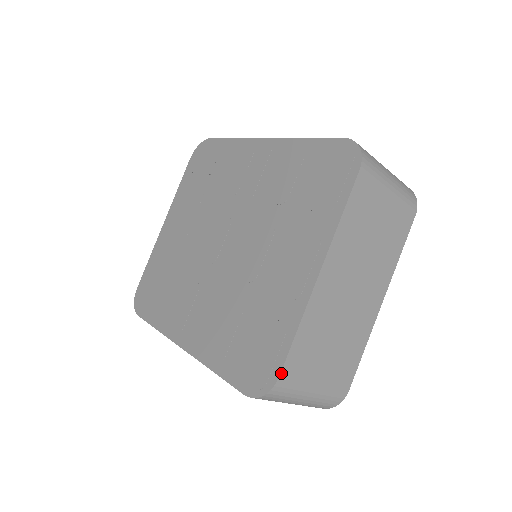
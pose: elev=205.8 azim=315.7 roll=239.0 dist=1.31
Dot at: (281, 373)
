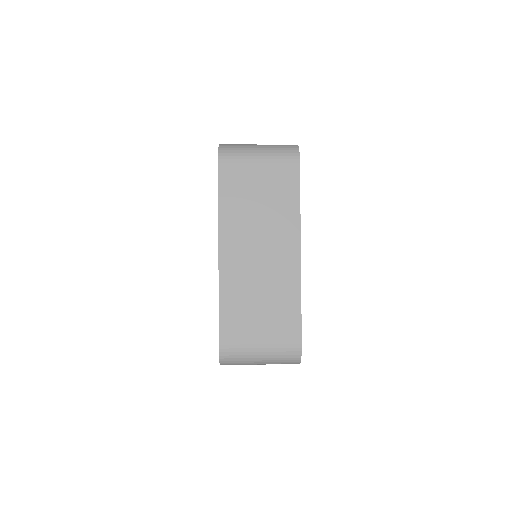
Dot at: occluded
